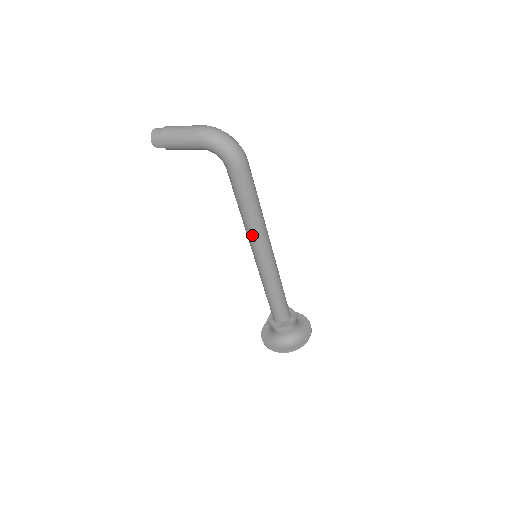
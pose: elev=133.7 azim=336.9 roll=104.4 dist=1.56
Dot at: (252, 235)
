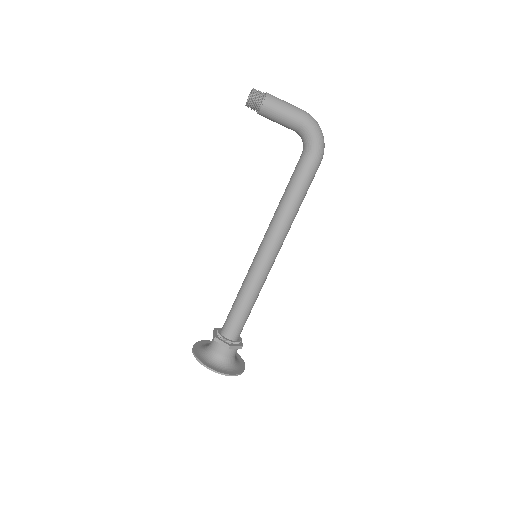
Dot at: (282, 229)
